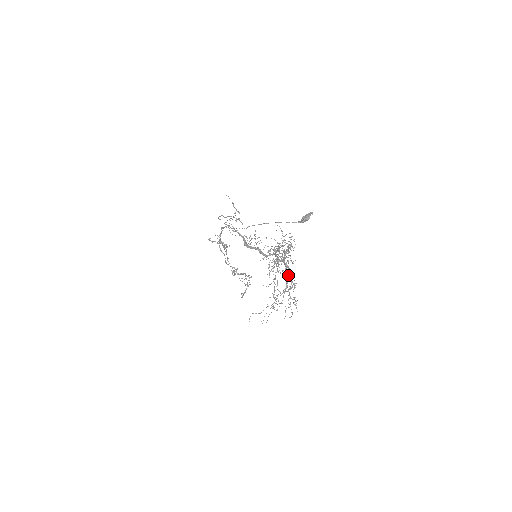
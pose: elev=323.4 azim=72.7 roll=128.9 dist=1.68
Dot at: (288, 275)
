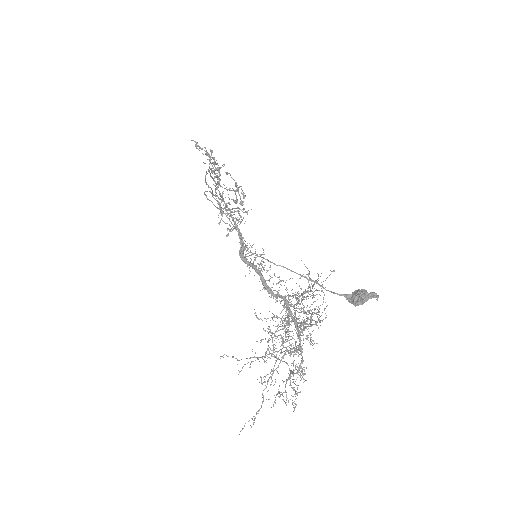
Dot at: (297, 350)
